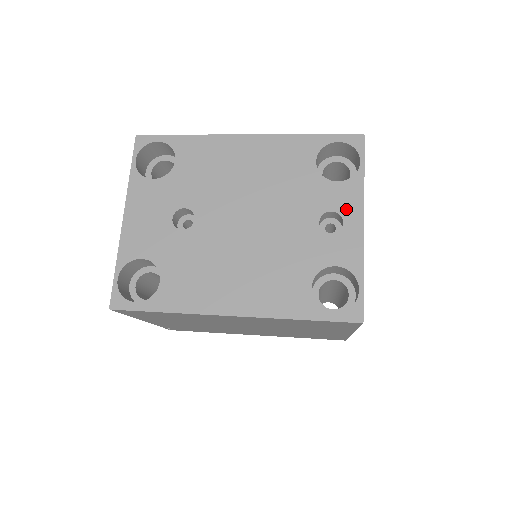
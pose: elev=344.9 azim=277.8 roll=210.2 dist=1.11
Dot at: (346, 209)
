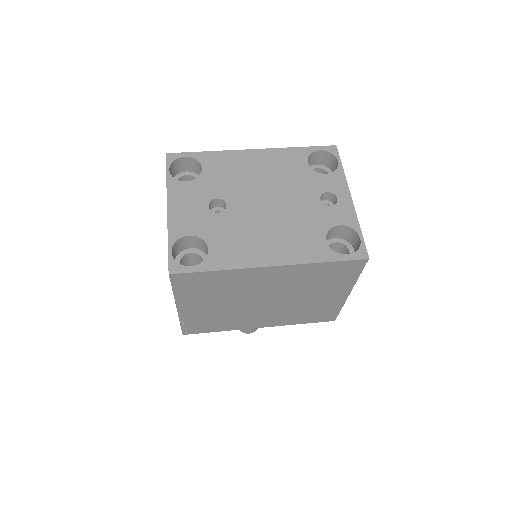
Dot at: (337, 190)
